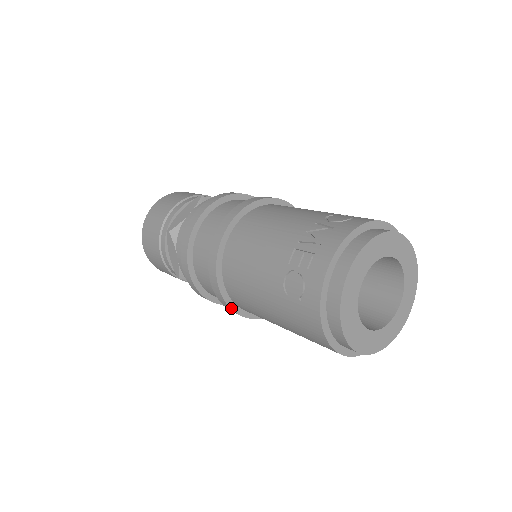
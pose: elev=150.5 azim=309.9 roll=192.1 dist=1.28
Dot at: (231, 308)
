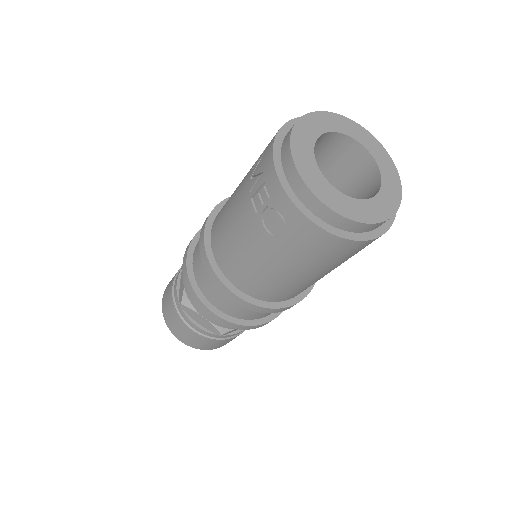
Dot at: (267, 308)
